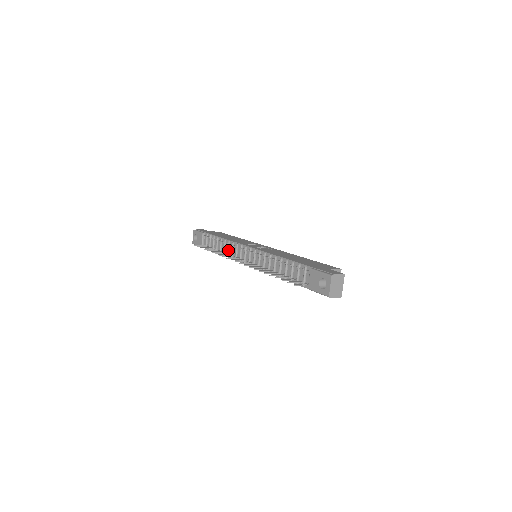
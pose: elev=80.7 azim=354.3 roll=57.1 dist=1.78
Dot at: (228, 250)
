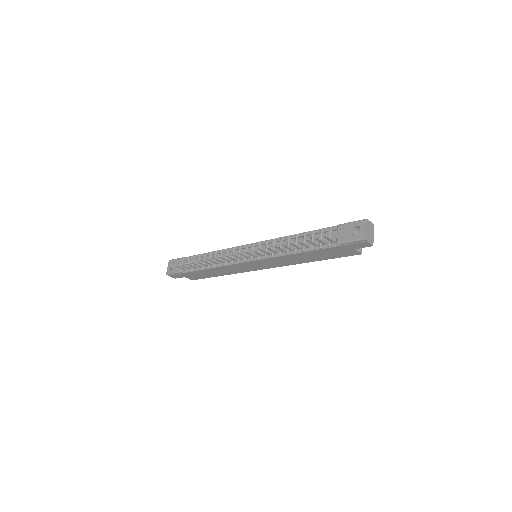
Dot at: occluded
